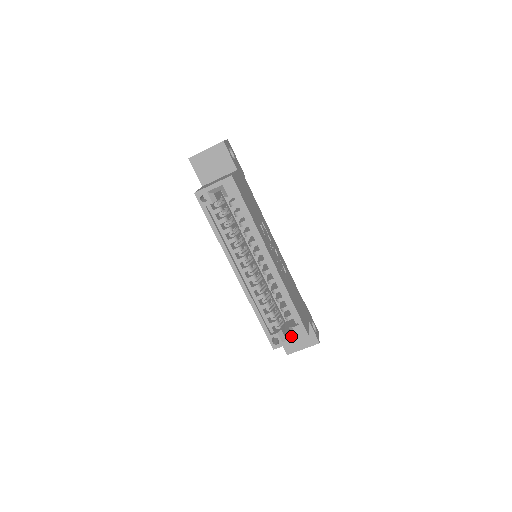
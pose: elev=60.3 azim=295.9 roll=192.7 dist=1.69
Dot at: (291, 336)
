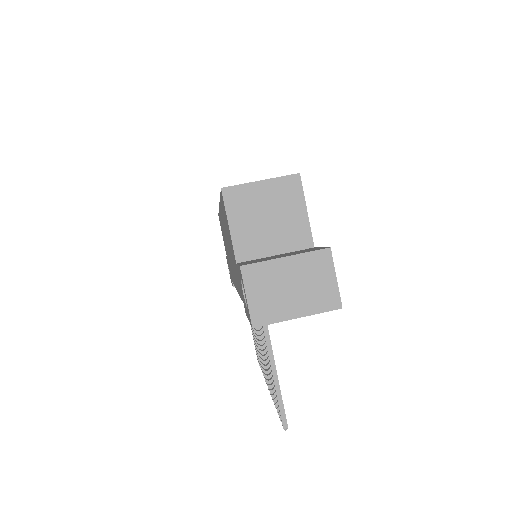
Dot at: occluded
